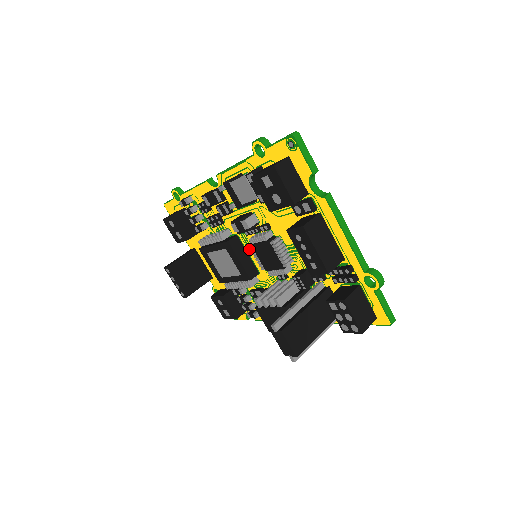
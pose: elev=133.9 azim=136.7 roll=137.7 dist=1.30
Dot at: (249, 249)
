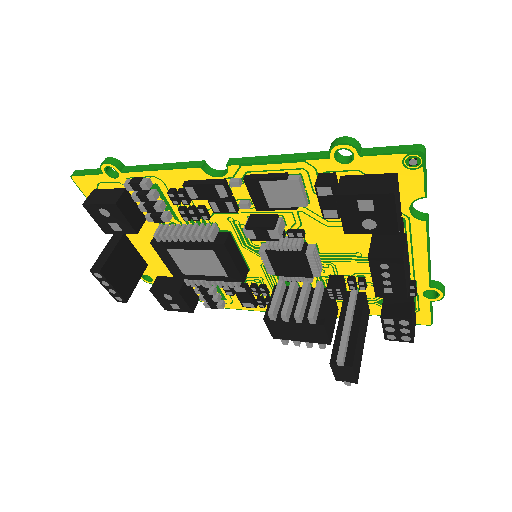
Dot at: (245, 247)
